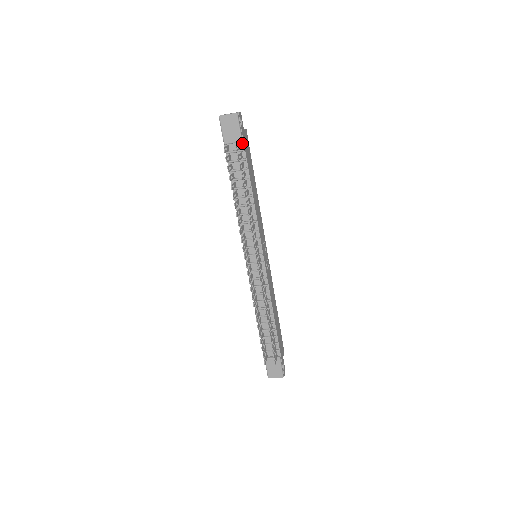
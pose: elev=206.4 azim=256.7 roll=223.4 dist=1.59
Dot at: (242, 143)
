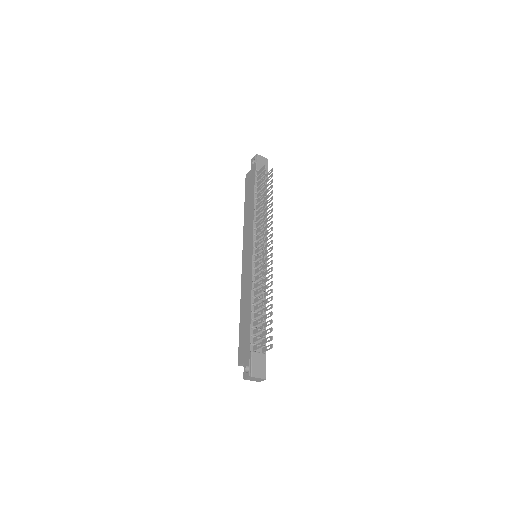
Dot at: occluded
